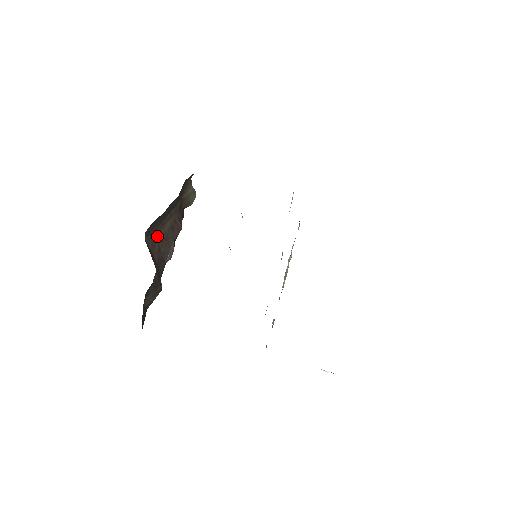
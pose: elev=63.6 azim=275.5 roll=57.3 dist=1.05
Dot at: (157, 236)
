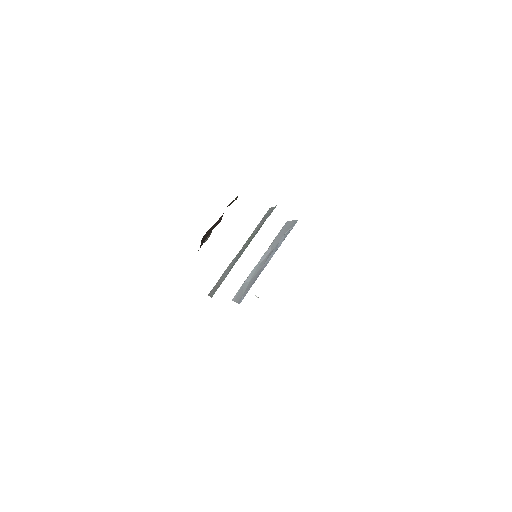
Dot at: (207, 232)
